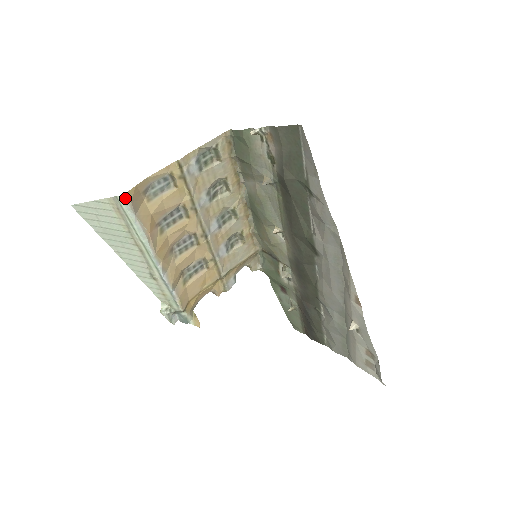
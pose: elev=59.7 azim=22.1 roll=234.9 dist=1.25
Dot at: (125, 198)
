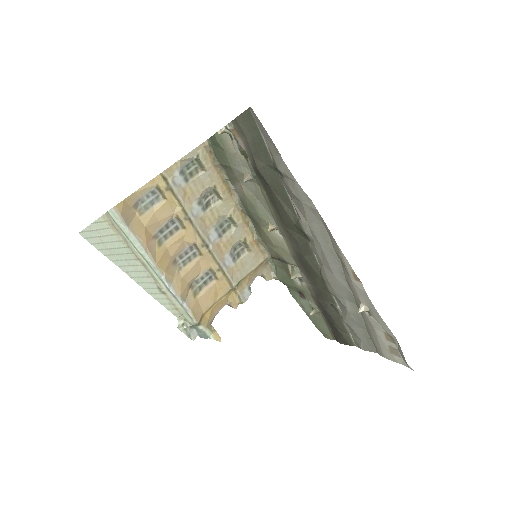
Dot at: (115, 212)
